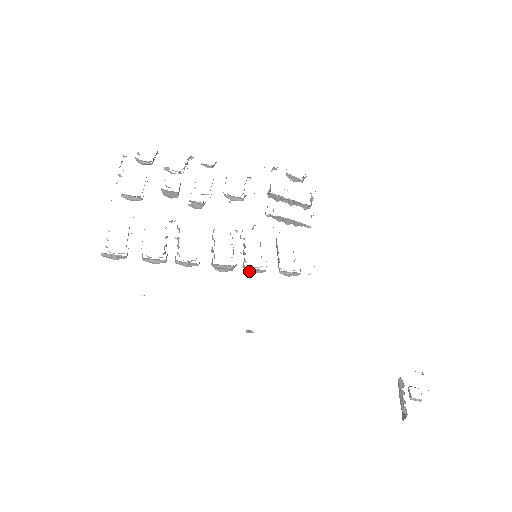
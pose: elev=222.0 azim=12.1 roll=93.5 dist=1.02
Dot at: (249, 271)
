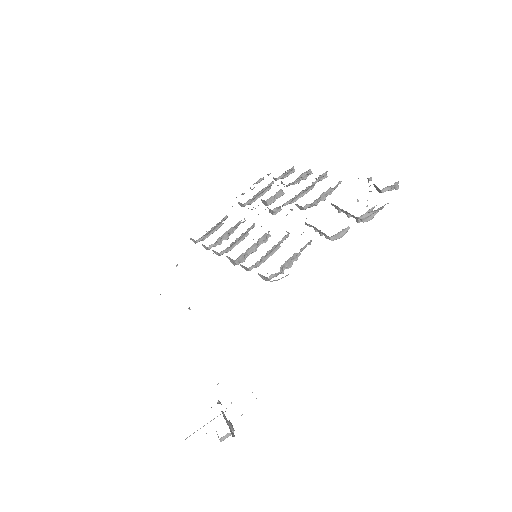
Dot at: (243, 267)
